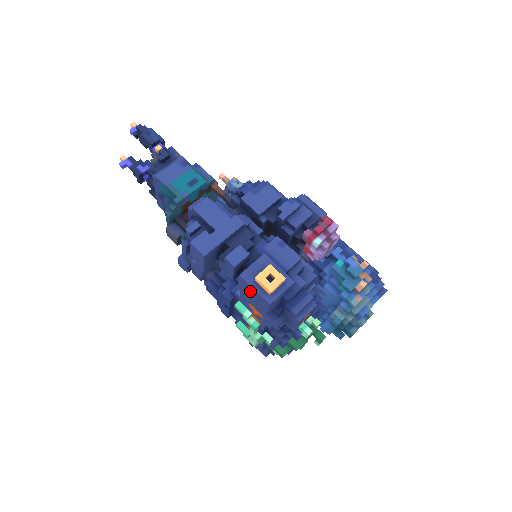
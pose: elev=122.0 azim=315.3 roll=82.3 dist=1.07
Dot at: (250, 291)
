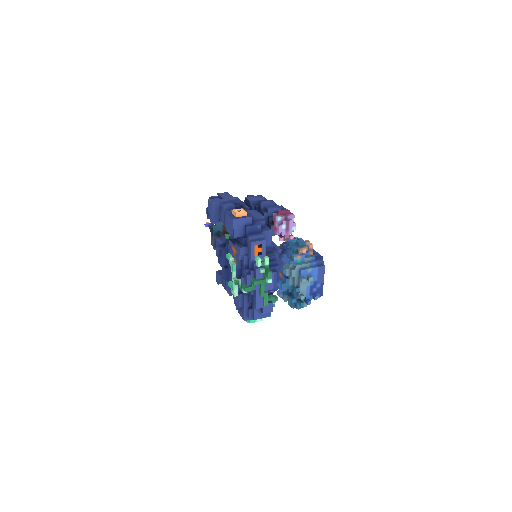
Dot at: (228, 221)
